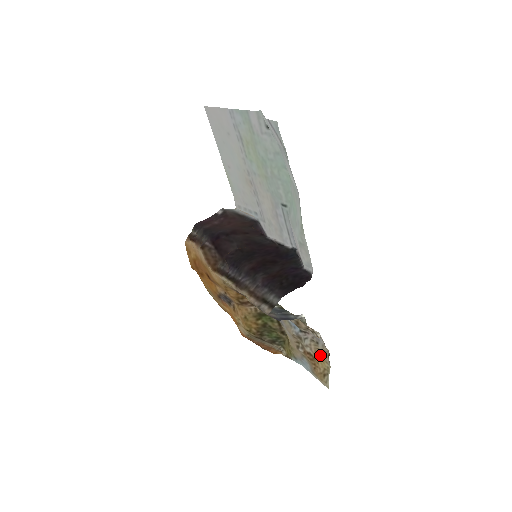
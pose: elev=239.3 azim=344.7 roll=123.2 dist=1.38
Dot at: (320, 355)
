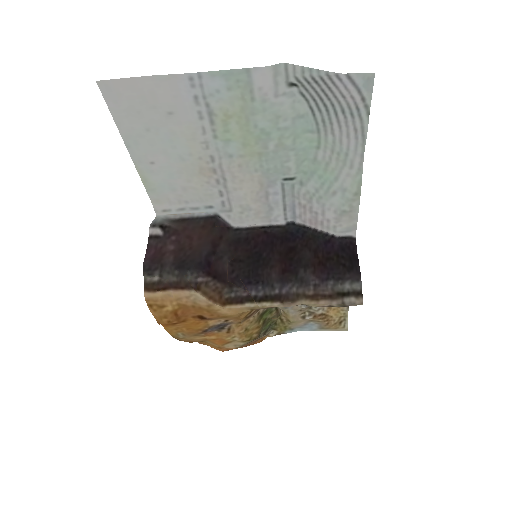
Dot at: (334, 308)
